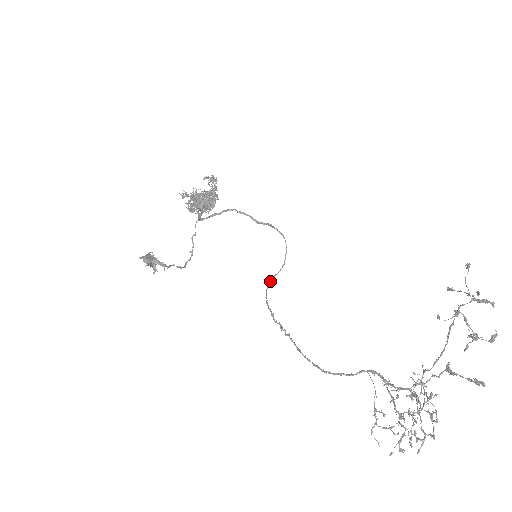
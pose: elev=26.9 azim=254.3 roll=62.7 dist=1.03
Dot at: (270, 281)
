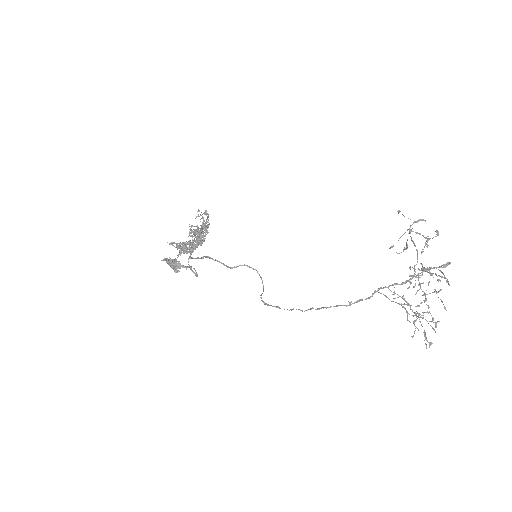
Dot at: occluded
